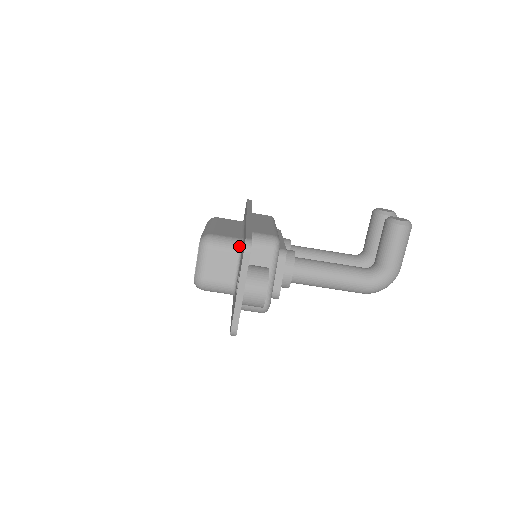
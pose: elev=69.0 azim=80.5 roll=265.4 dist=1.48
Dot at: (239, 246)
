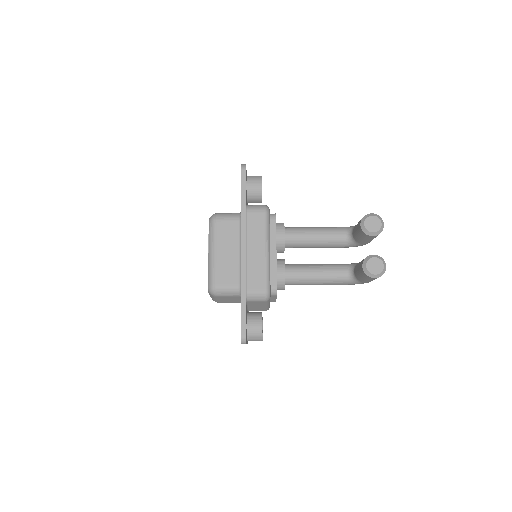
Dot at: (239, 294)
